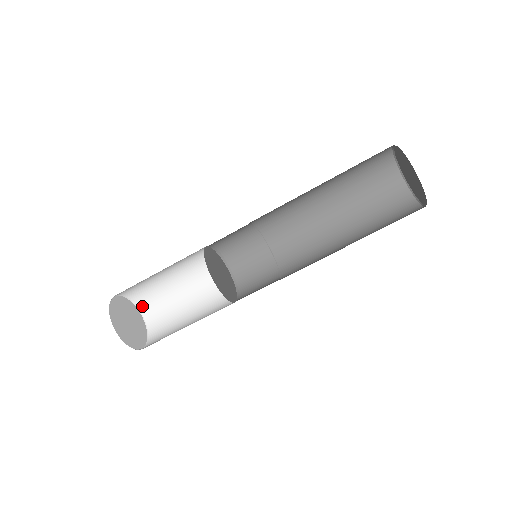
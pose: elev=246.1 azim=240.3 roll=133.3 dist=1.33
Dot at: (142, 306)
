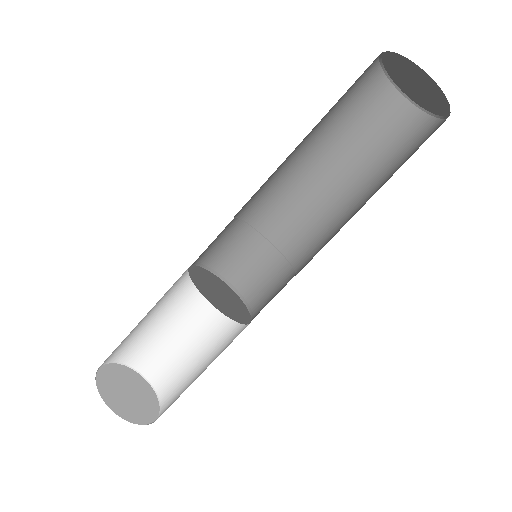
Dot at: (121, 358)
